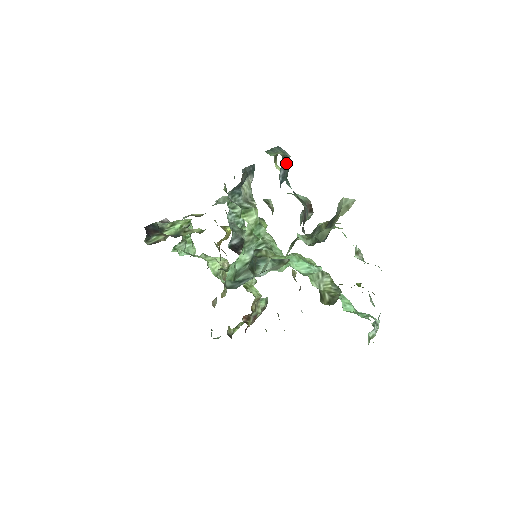
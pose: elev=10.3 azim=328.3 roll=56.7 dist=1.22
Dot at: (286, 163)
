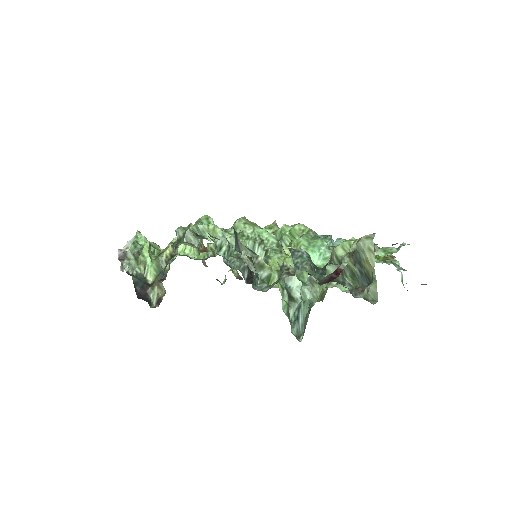
Dot at: (310, 263)
